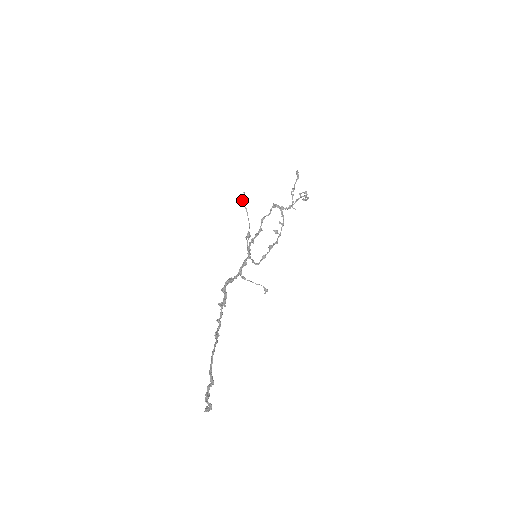
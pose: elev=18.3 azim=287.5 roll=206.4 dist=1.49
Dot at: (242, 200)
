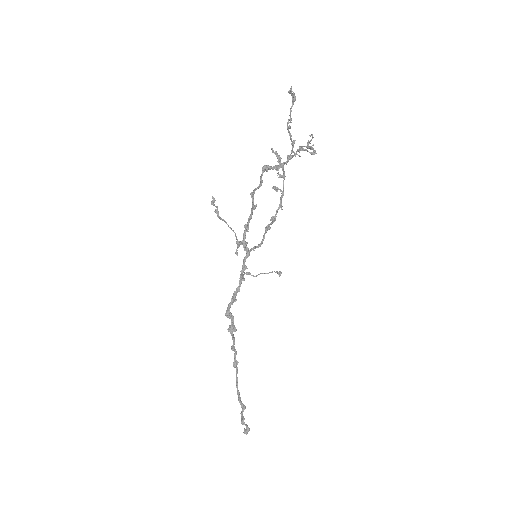
Dot at: occluded
